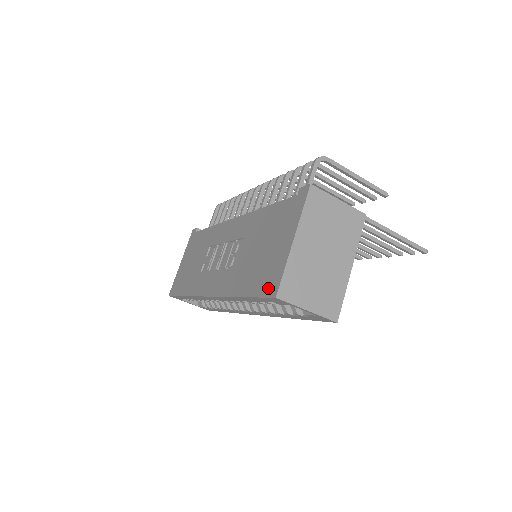
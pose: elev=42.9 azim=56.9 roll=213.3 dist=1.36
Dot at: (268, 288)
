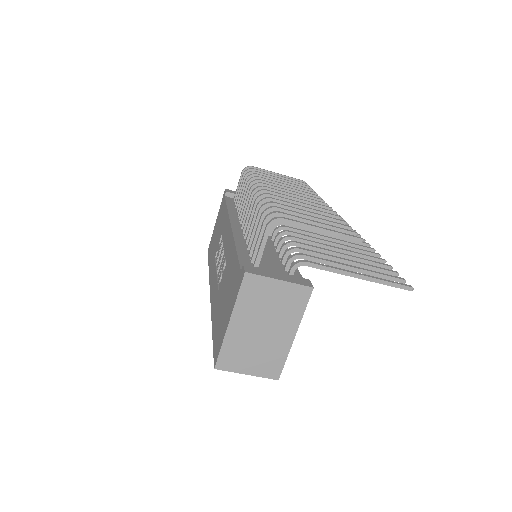
Dot at: (215, 351)
